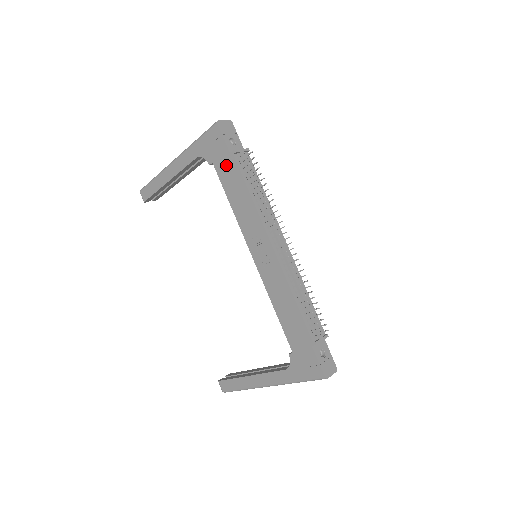
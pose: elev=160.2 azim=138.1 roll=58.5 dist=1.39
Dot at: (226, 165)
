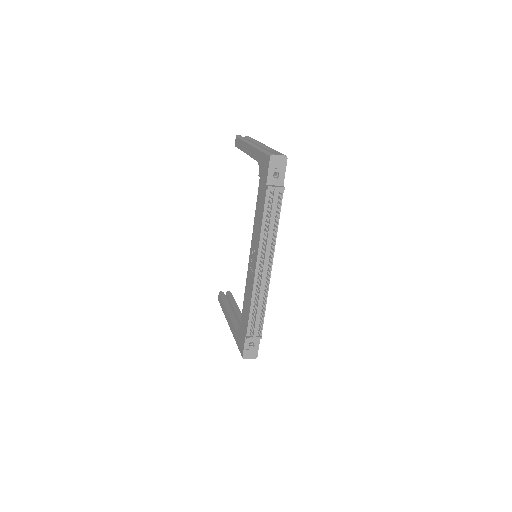
Dot at: (262, 189)
